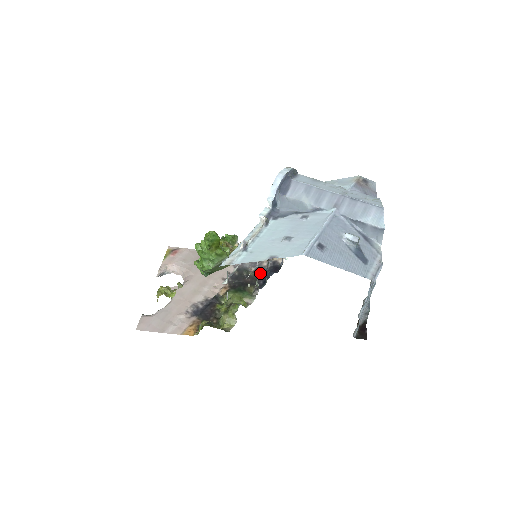
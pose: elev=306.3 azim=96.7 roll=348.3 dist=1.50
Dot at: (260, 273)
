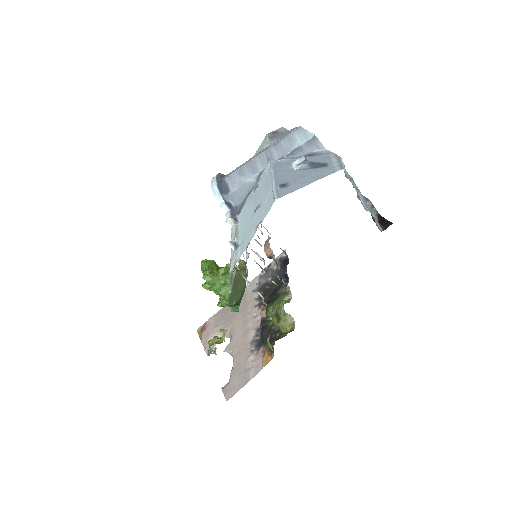
Dot at: occluded
